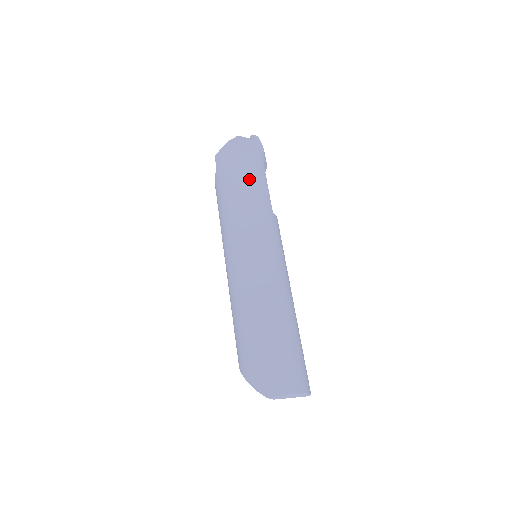
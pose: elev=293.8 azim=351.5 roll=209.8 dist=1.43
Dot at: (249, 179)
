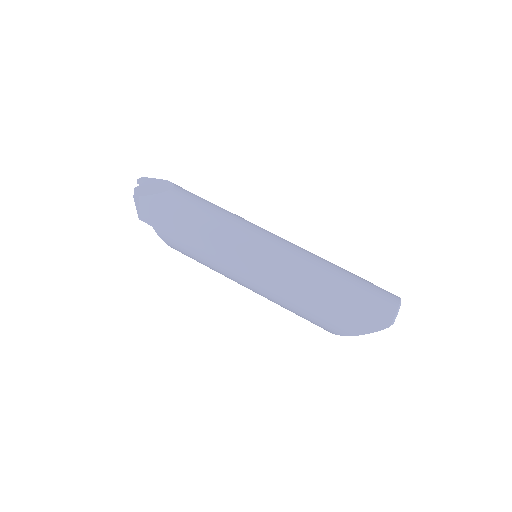
Dot at: (192, 207)
